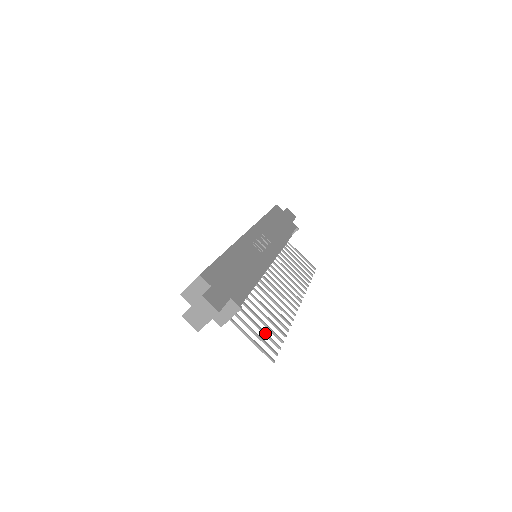
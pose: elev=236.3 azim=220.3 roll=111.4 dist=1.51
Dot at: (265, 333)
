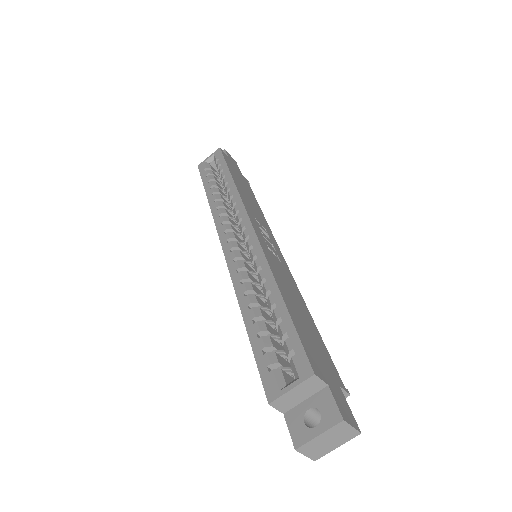
Dot at: occluded
